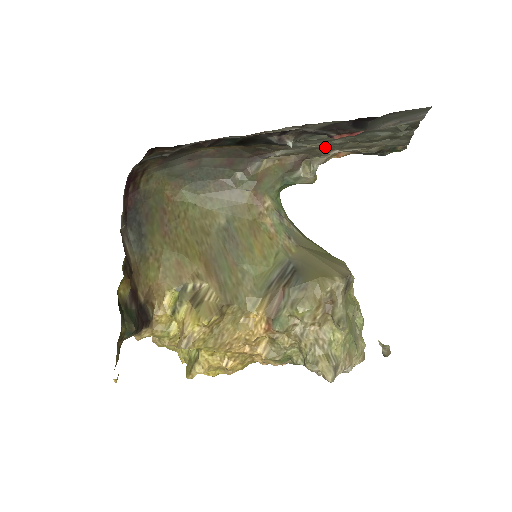
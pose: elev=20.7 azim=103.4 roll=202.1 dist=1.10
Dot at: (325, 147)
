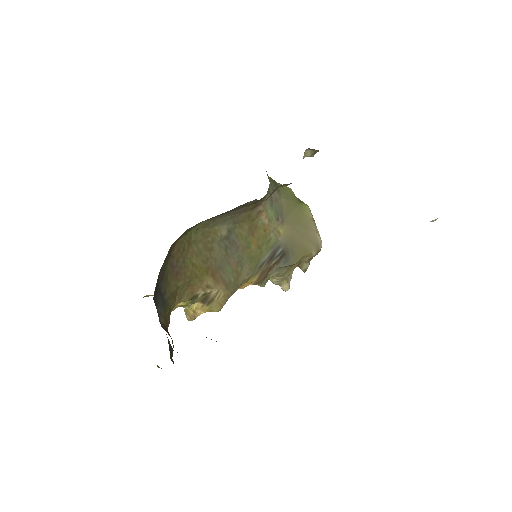
Dot at: occluded
